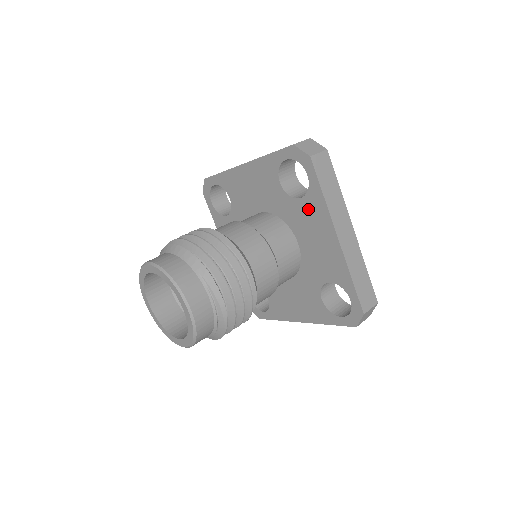
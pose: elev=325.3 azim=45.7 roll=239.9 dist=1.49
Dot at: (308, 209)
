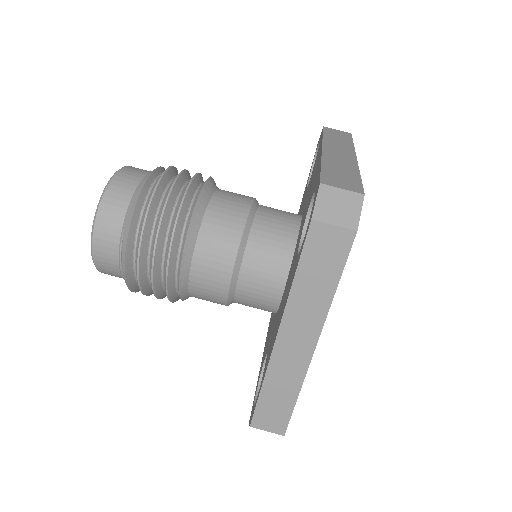
Dot at: (292, 272)
